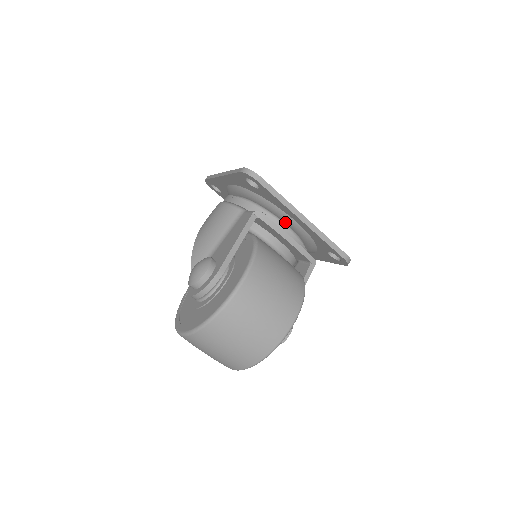
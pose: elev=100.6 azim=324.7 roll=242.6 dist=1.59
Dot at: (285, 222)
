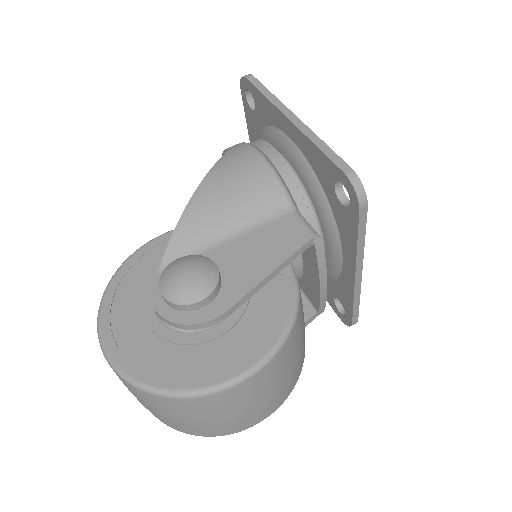
Dot at: (327, 248)
